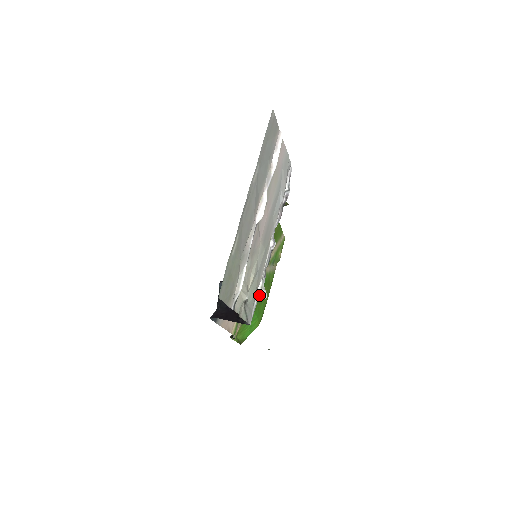
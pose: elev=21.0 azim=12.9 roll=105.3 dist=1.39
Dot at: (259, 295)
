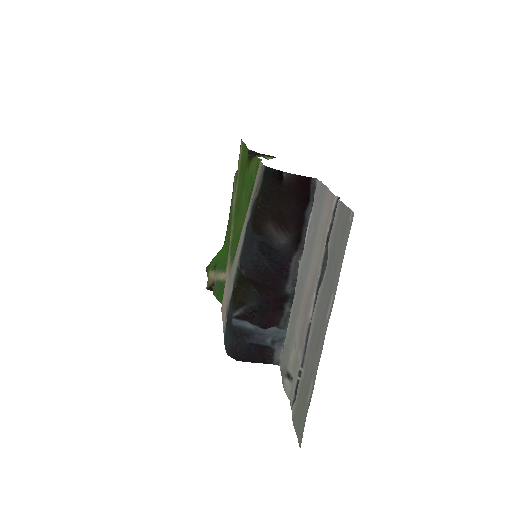
Dot at: occluded
